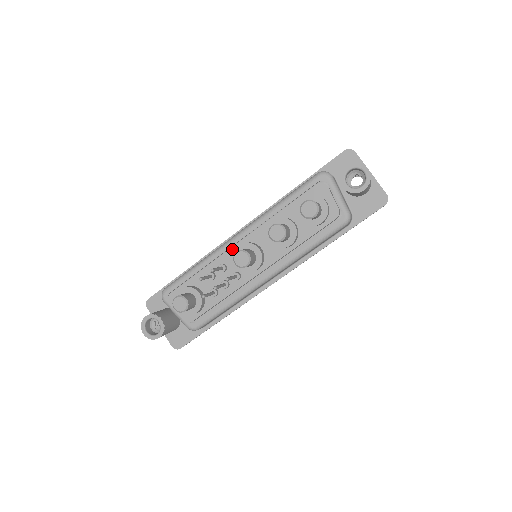
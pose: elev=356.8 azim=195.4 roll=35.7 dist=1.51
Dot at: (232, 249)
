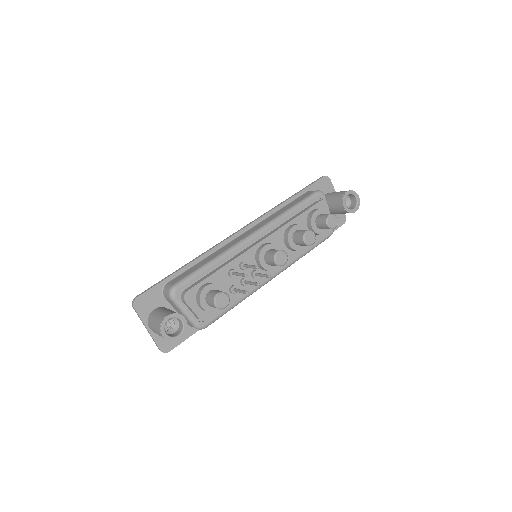
Dot at: (253, 248)
